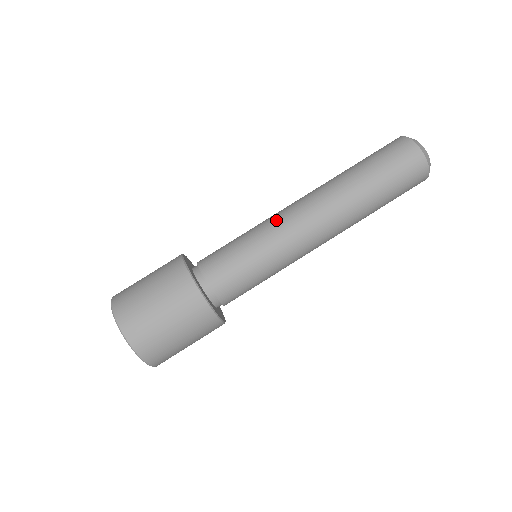
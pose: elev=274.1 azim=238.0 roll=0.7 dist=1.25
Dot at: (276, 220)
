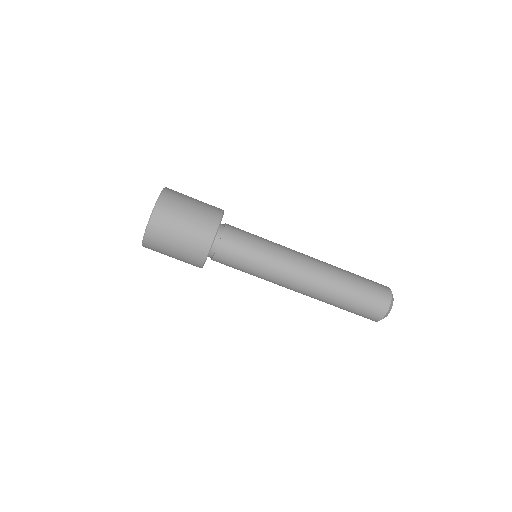
Dot at: (288, 248)
